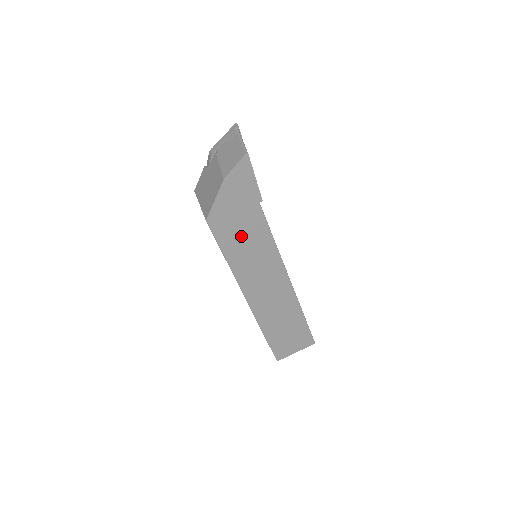
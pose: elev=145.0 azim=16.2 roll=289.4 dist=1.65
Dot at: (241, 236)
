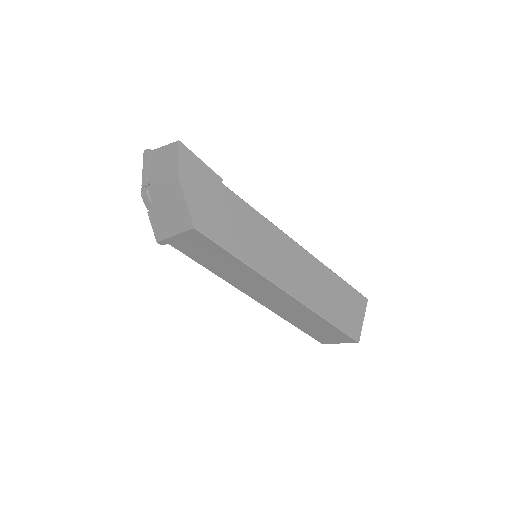
Dot at: (233, 226)
